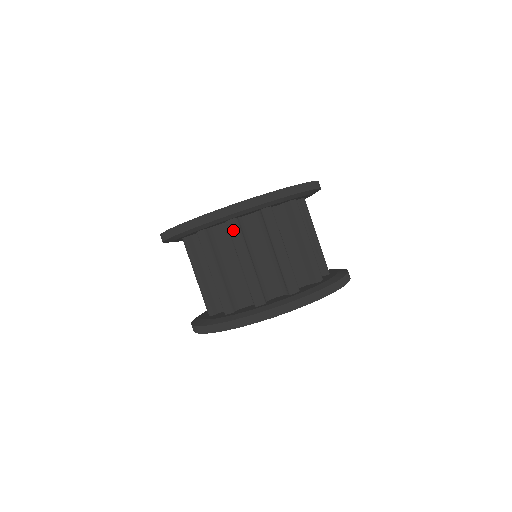
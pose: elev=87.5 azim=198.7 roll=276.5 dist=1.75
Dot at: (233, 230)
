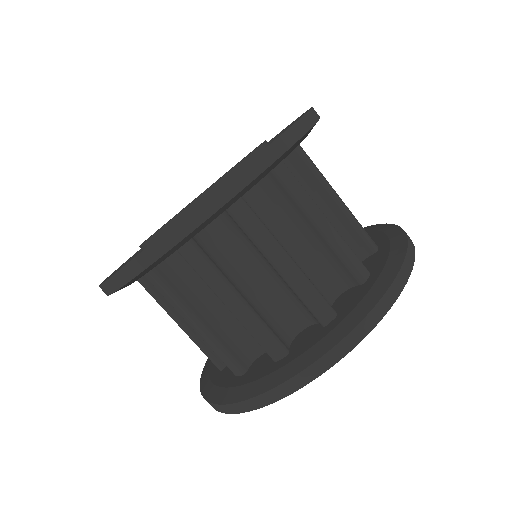
Dot at: (244, 218)
